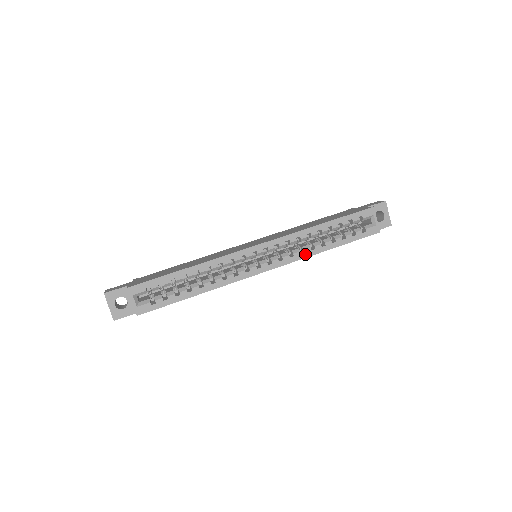
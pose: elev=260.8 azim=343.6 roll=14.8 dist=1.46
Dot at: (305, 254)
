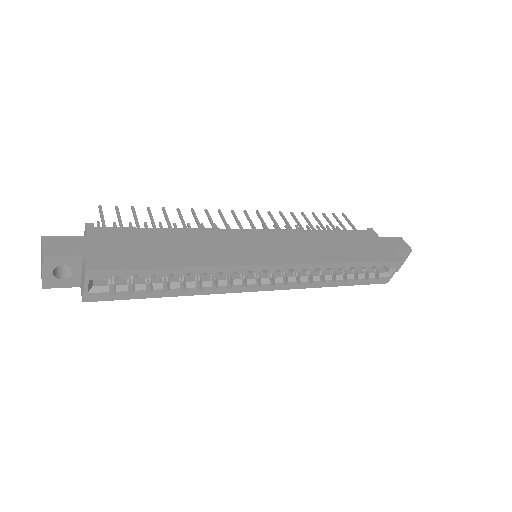
Dot at: (311, 285)
